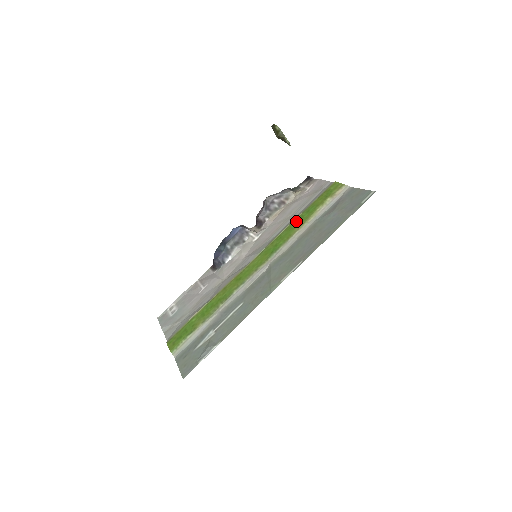
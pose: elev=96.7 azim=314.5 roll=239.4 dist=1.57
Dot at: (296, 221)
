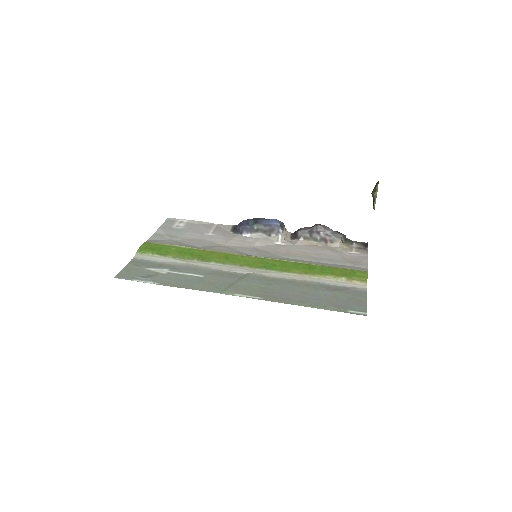
Dot at: (307, 266)
